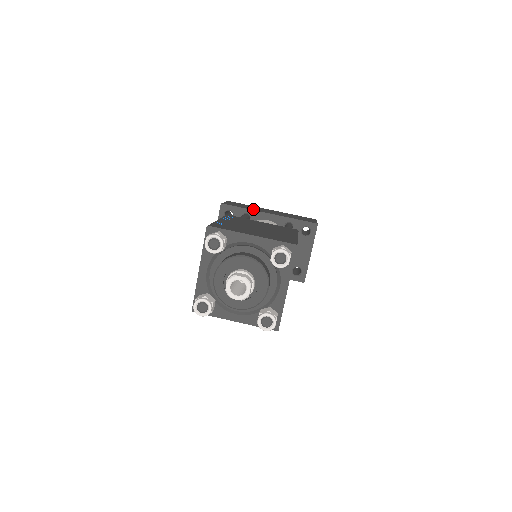
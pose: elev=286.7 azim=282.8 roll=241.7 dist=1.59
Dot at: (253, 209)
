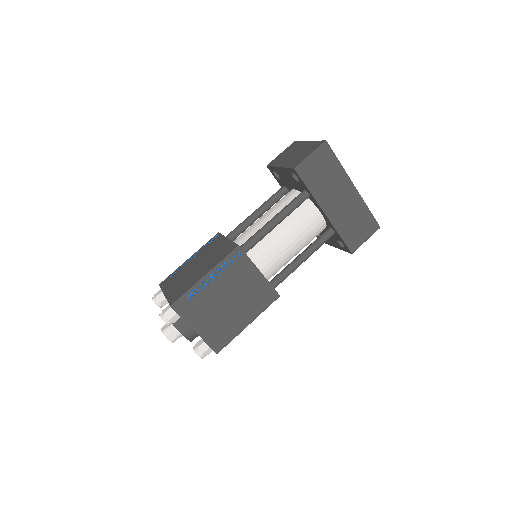
Dot at: (319, 195)
